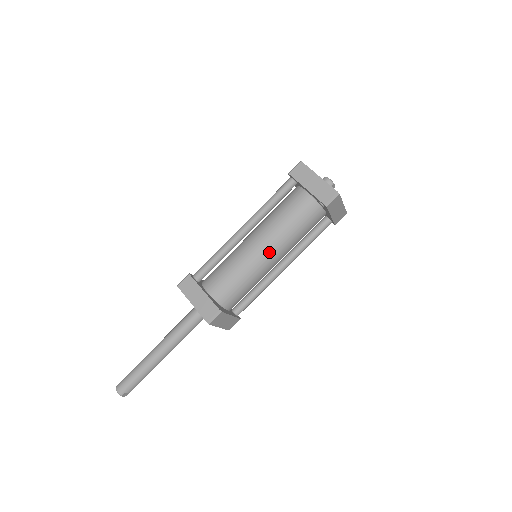
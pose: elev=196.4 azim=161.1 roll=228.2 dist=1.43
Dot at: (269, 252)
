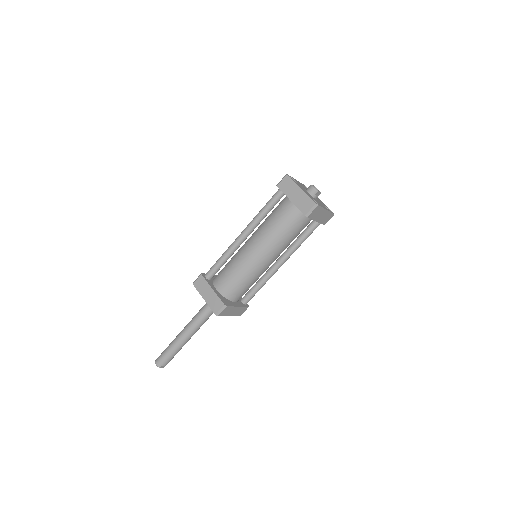
Dot at: (264, 255)
